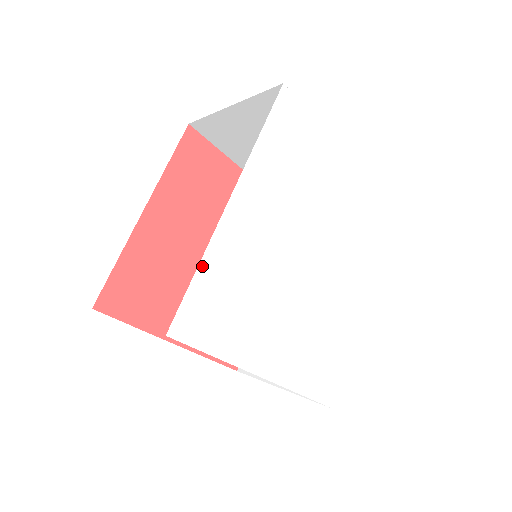
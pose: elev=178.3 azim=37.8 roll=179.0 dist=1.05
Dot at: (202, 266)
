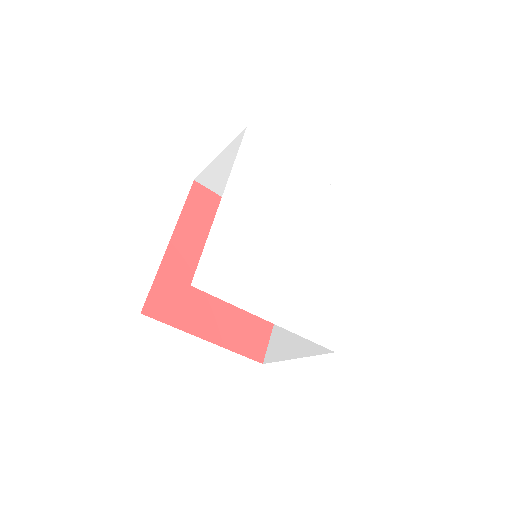
Dot at: (209, 241)
